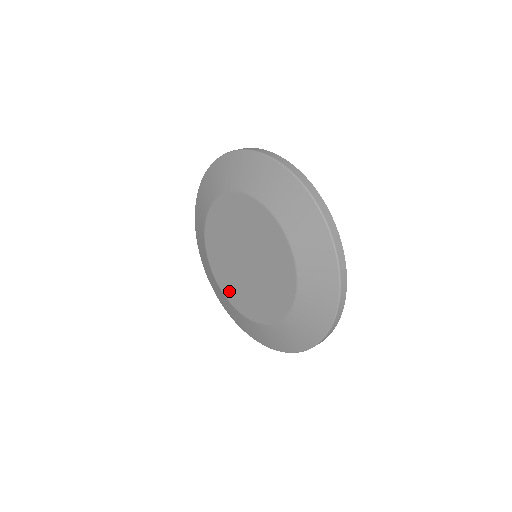
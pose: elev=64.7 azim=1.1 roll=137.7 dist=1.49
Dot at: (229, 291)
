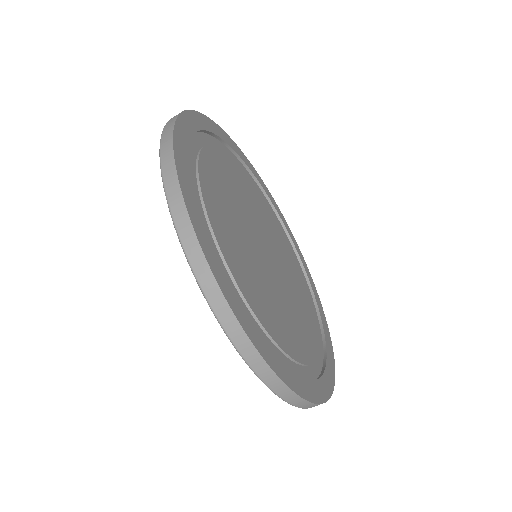
Dot at: occluded
